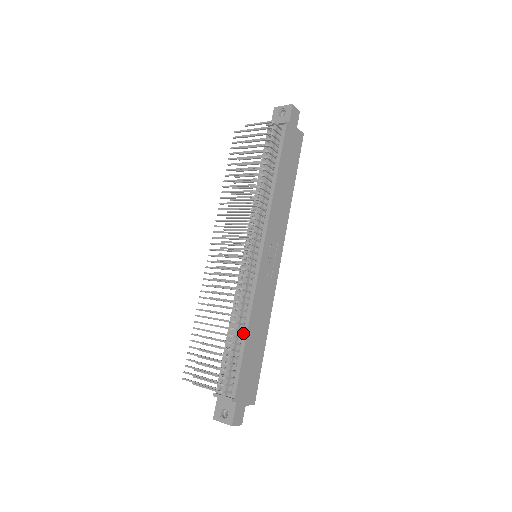
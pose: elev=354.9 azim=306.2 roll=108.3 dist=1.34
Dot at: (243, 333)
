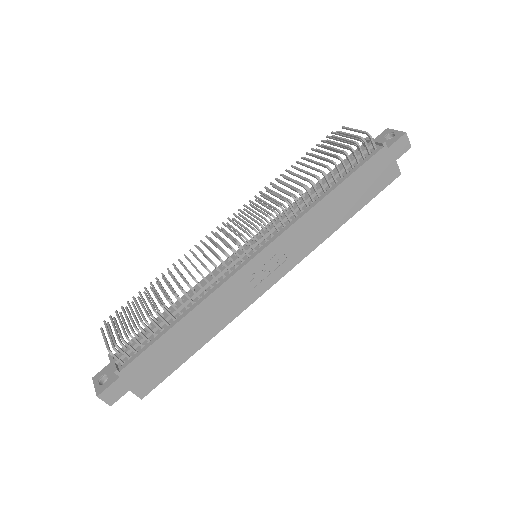
Dot at: (179, 316)
